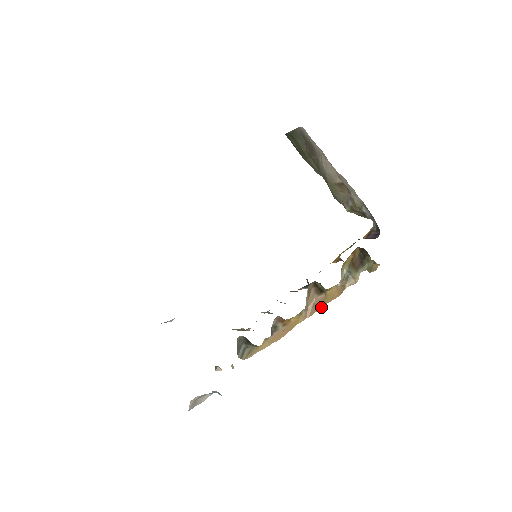
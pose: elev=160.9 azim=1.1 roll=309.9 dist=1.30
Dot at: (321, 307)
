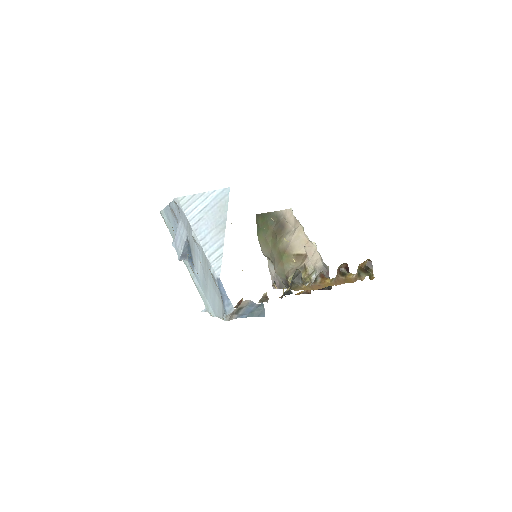
Dot at: (344, 283)
